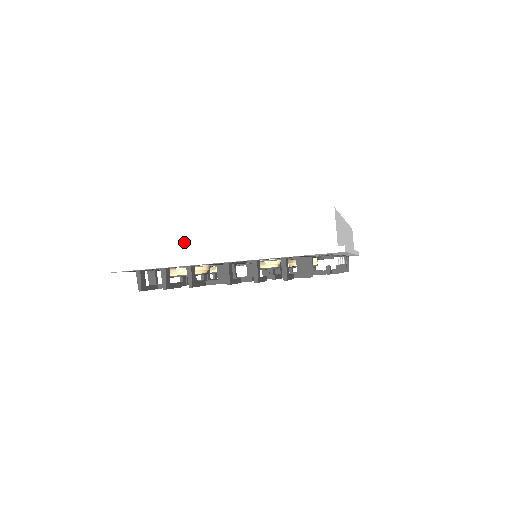
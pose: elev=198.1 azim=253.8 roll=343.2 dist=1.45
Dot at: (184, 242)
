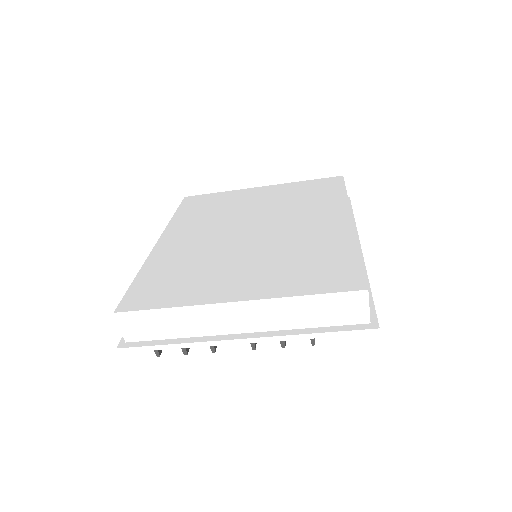
Dot at: (201, 321)
